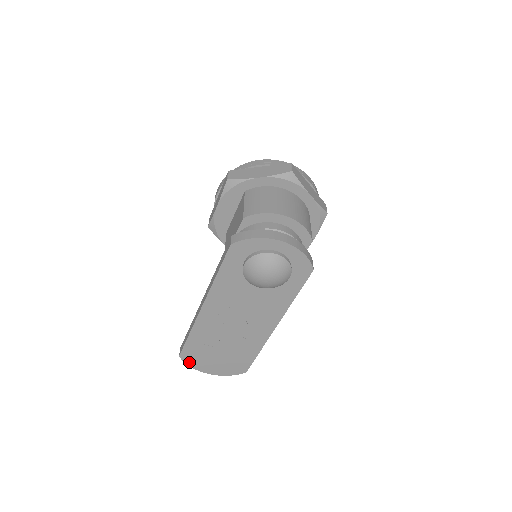
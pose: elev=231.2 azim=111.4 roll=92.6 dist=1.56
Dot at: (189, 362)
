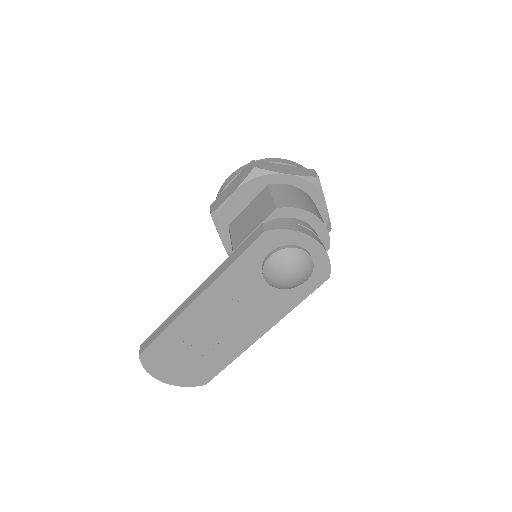
Dot at: (147, 364)
